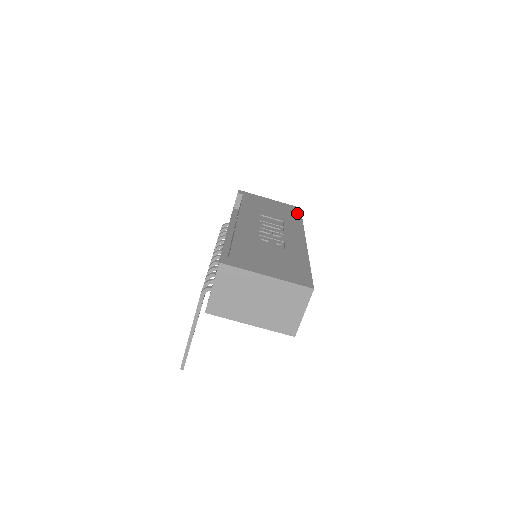
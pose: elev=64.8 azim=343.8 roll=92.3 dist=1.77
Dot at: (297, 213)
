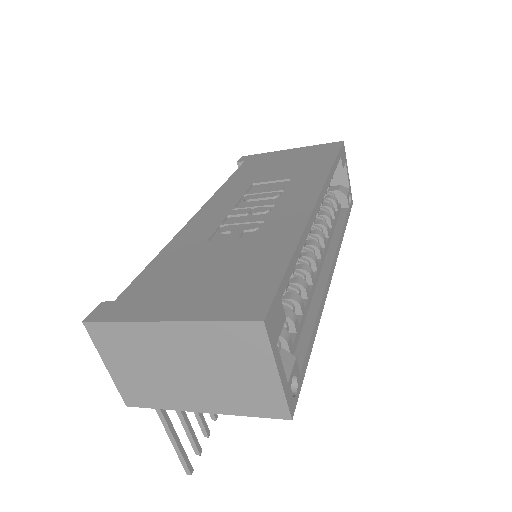
Dot at: (330, 153)
